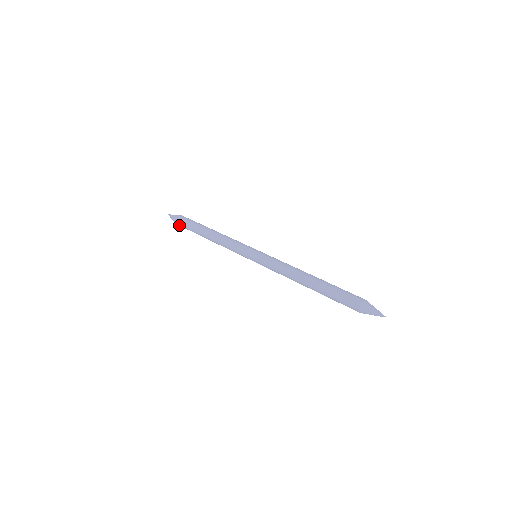
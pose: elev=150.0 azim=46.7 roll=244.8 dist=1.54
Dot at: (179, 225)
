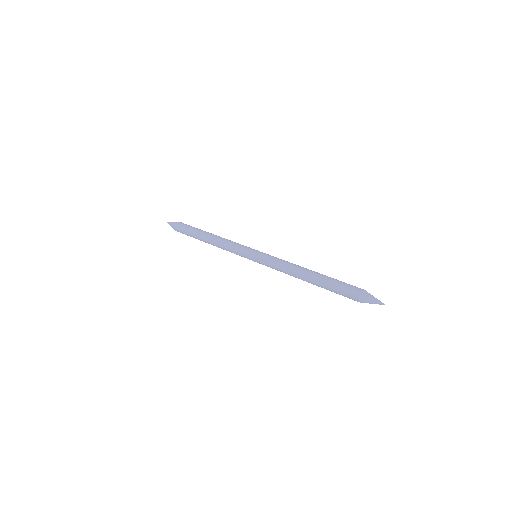
Dot at: (177, 229)
